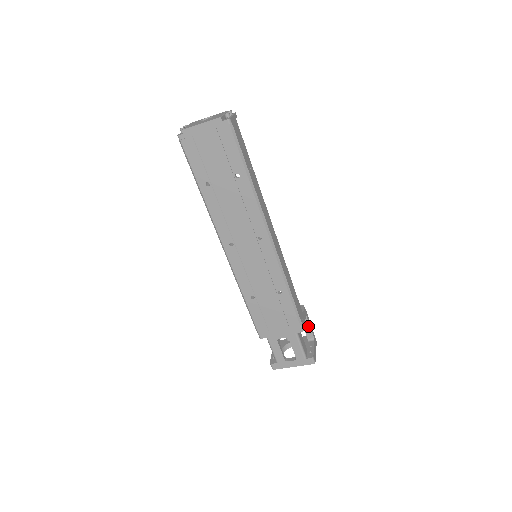
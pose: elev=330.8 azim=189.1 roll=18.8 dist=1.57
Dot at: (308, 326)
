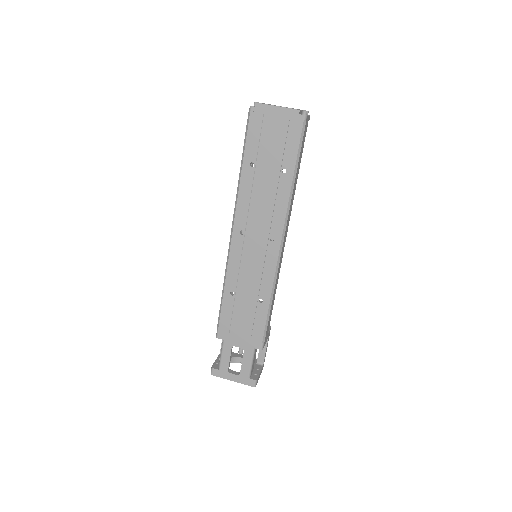
Dot at: (264, 349)
